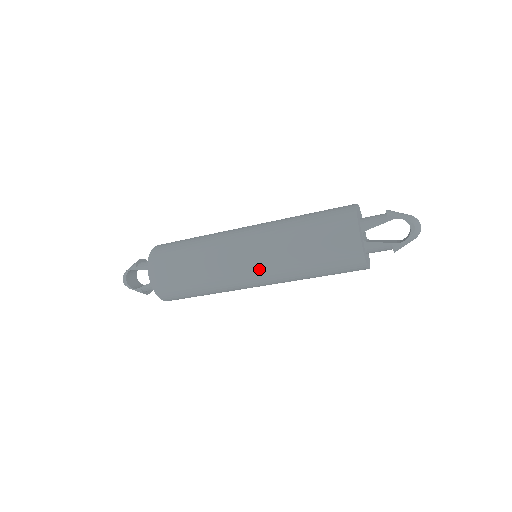
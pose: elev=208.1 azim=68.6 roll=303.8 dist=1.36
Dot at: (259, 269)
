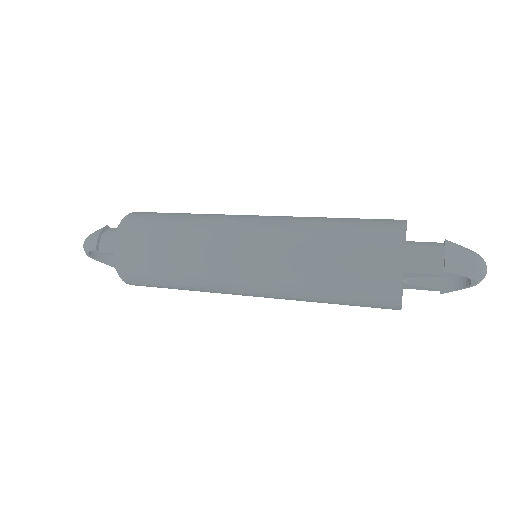
Dot at: (264, 297)
